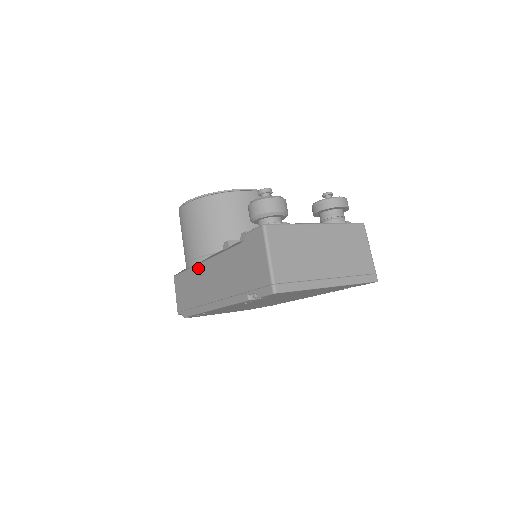
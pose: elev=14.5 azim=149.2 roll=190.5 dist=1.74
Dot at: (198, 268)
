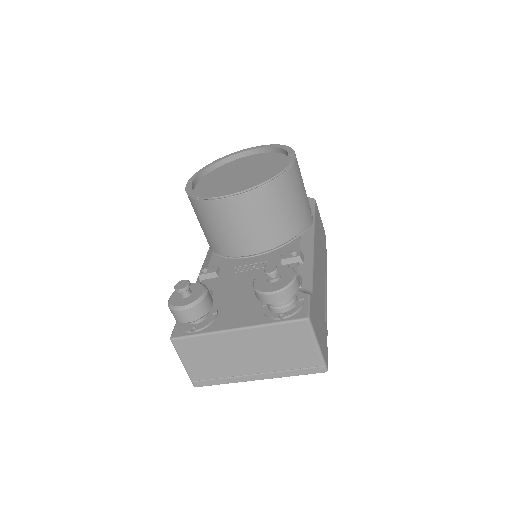
Dot at: occluded
